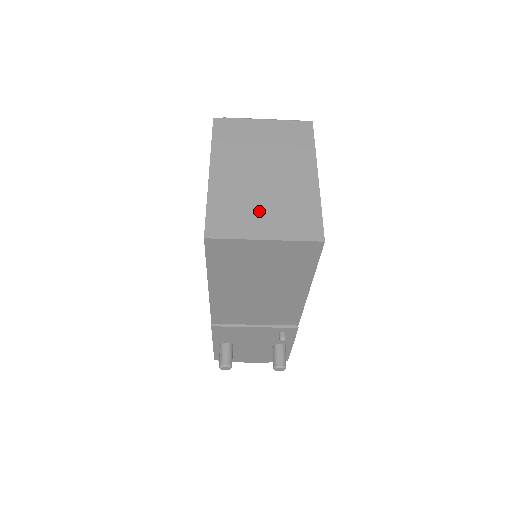
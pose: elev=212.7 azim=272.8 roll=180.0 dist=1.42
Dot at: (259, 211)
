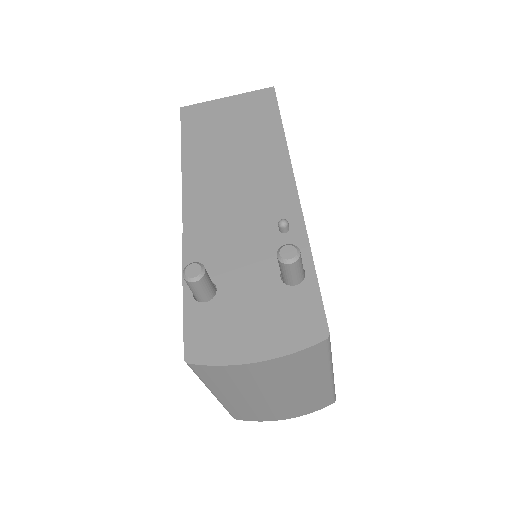
Dot at: occluded
